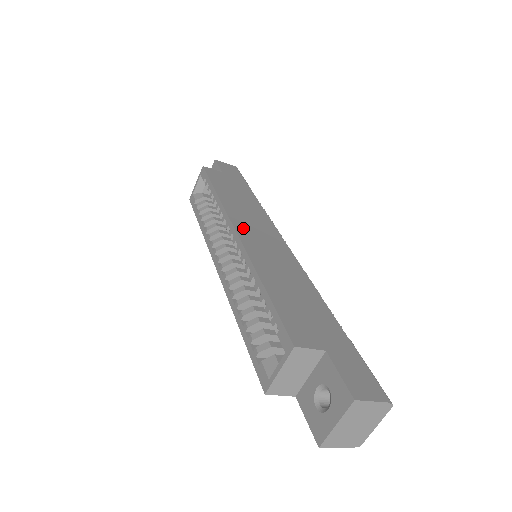
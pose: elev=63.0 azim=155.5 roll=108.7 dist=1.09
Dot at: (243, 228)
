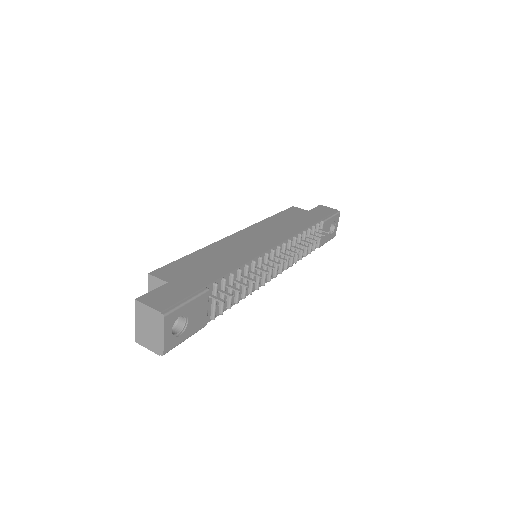
Dot at: (247, 233)
